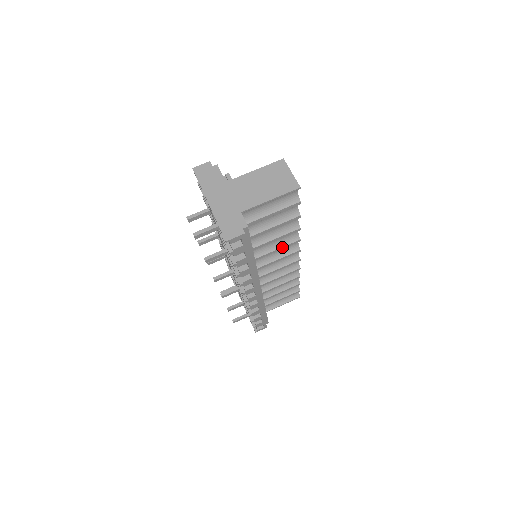
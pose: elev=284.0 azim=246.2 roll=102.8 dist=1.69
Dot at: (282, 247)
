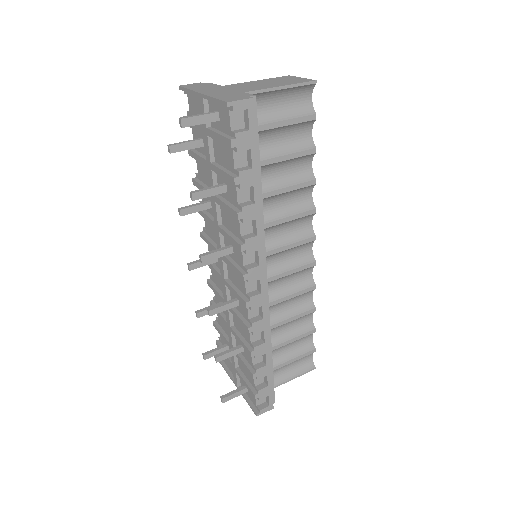
Dot at: (293, 215)
